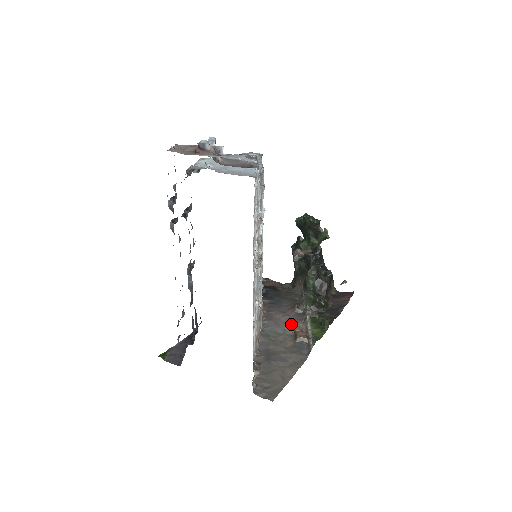
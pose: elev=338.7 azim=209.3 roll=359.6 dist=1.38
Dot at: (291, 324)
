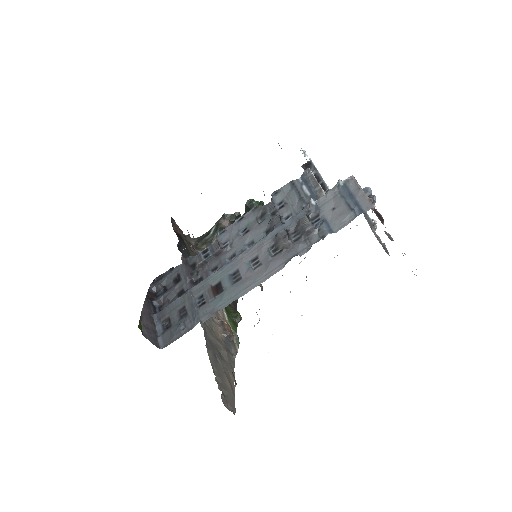
Dot at: occluded
